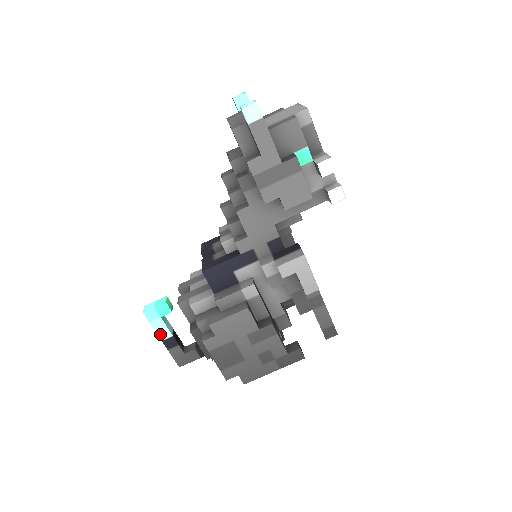
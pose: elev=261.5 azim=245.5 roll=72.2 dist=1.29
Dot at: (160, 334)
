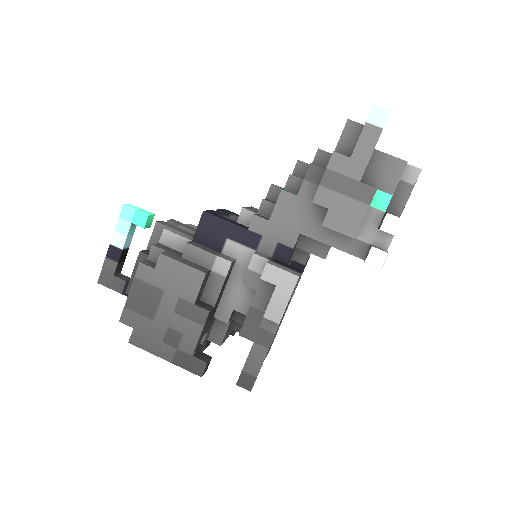
Dot at: (115, 237)
